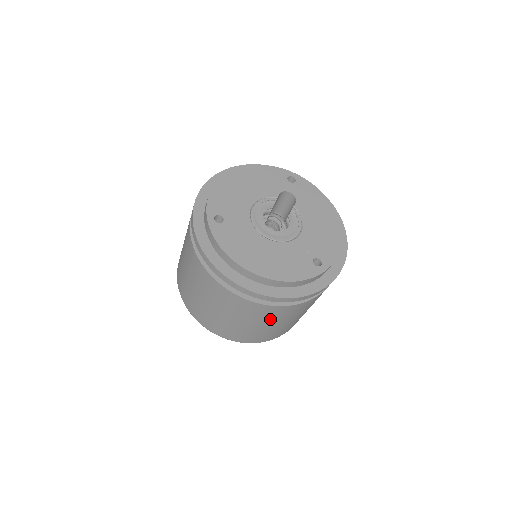
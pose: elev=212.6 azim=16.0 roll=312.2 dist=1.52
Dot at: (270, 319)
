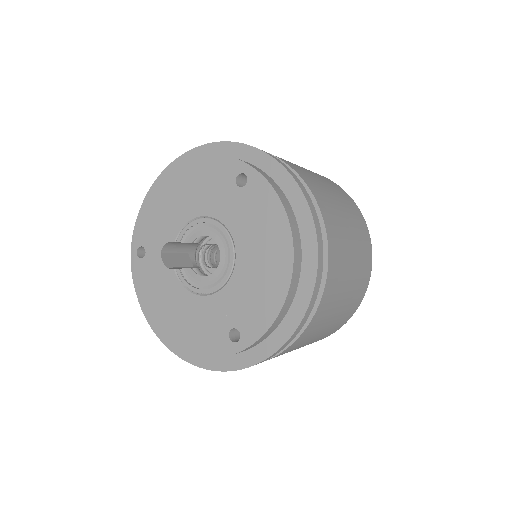
Dot at: occluded
